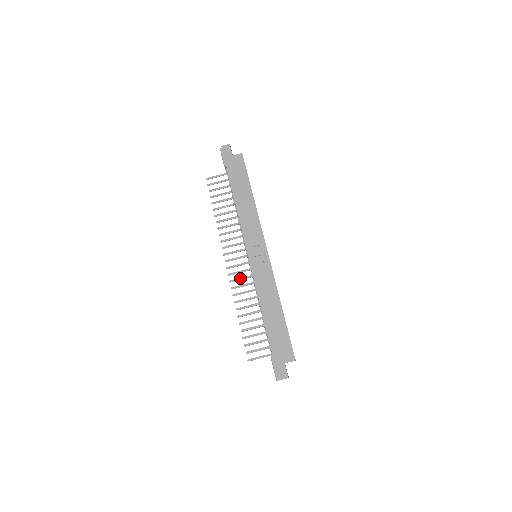
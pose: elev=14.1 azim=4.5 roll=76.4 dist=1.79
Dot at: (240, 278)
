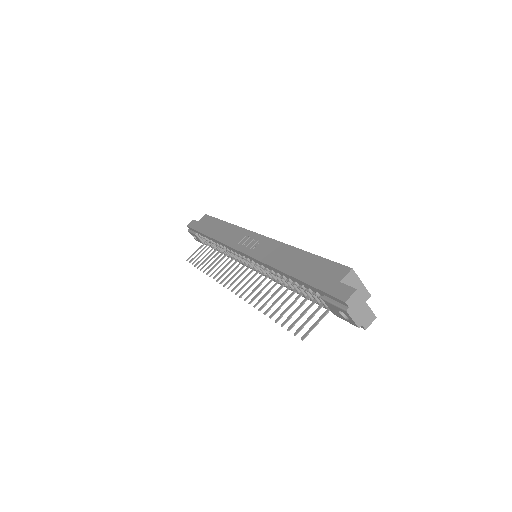
Dot at: (250, 285)
